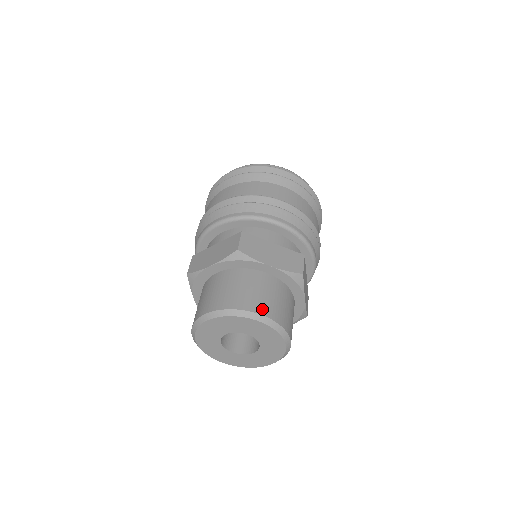
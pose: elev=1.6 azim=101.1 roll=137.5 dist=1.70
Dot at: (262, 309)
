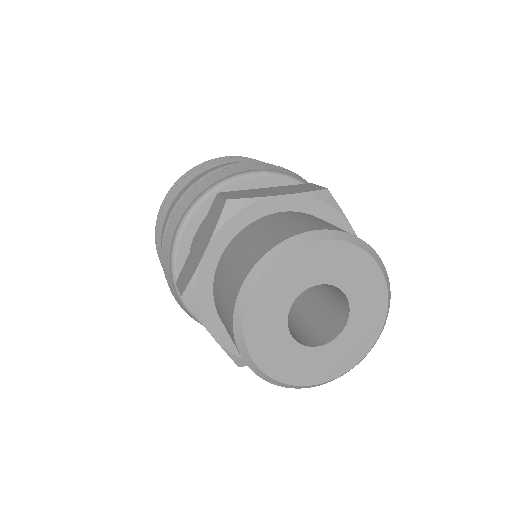
Dot at: occluded
